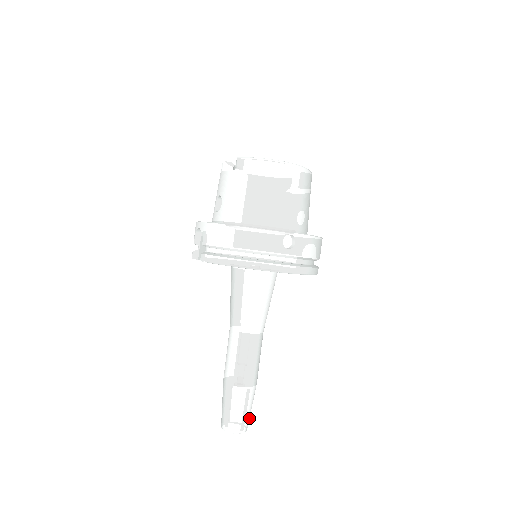
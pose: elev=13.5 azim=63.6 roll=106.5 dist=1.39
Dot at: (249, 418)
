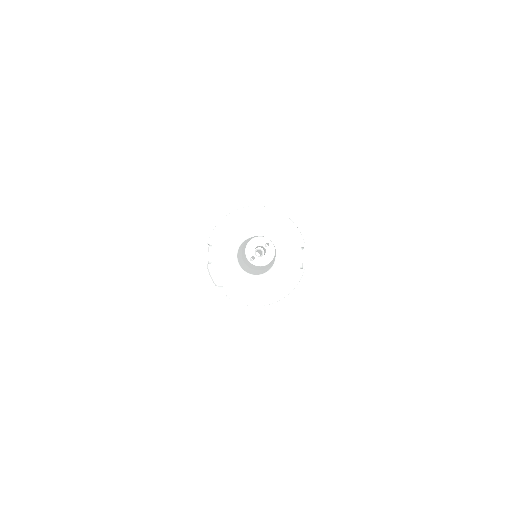
Dot at: occluded
